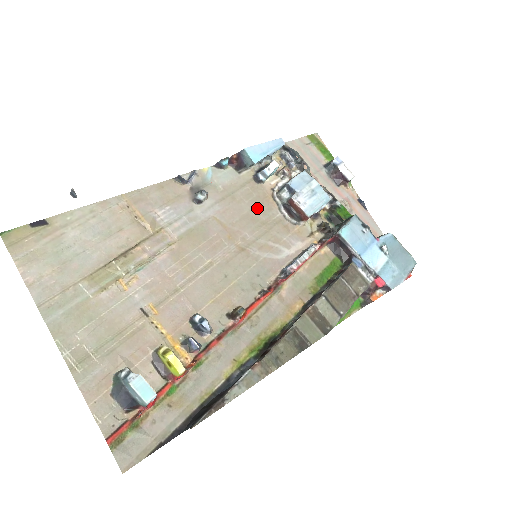
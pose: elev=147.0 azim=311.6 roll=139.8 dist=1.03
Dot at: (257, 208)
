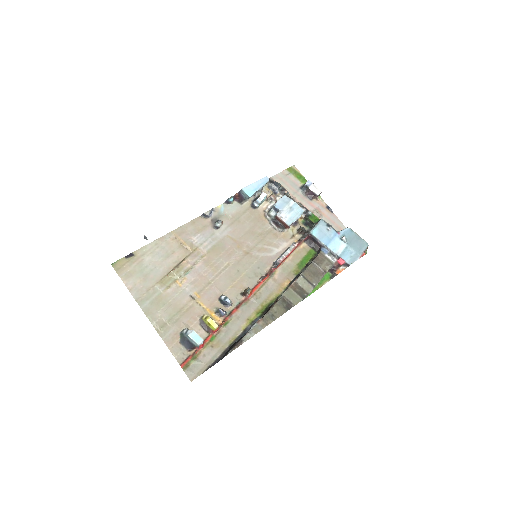
Dot at: (255, 225)
